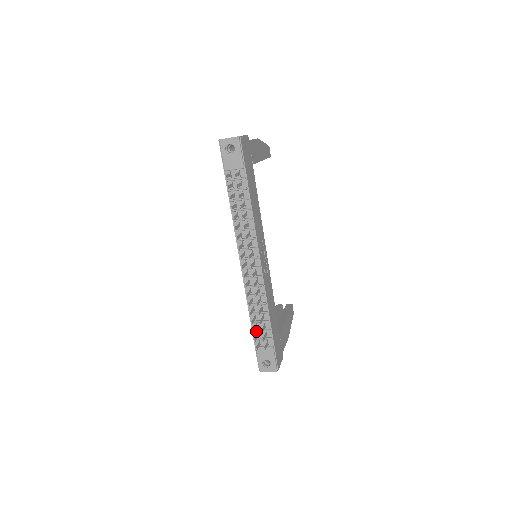
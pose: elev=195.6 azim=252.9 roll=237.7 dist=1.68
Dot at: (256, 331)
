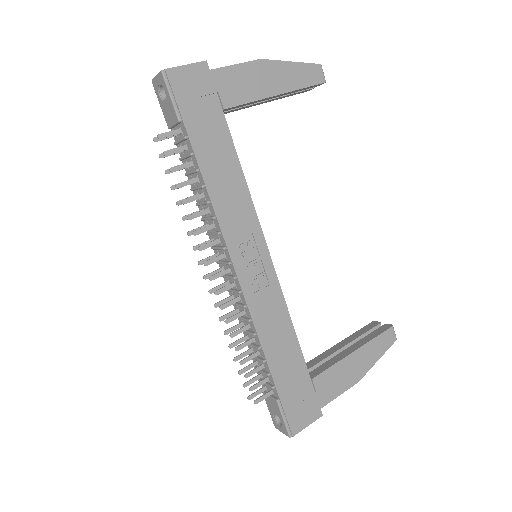
Dot at: occluded
